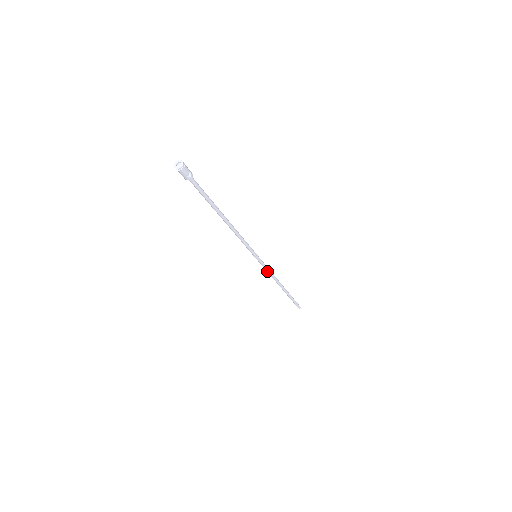
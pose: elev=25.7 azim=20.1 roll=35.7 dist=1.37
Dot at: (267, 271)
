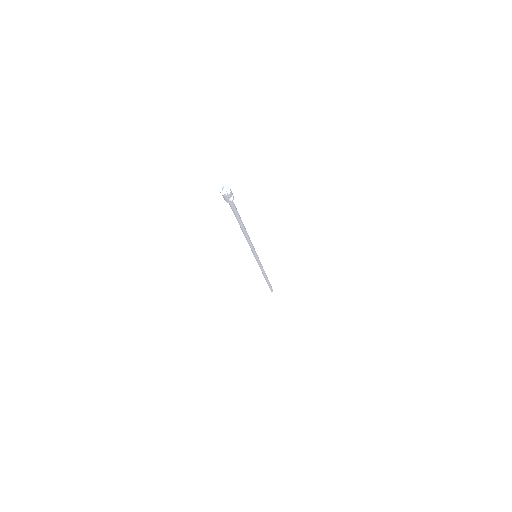
Dot at: (260, 267)
